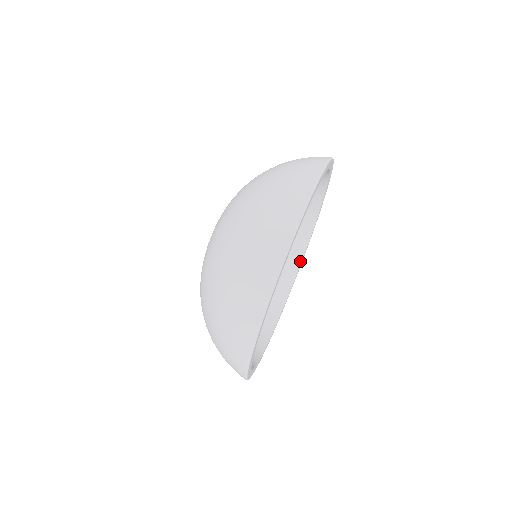
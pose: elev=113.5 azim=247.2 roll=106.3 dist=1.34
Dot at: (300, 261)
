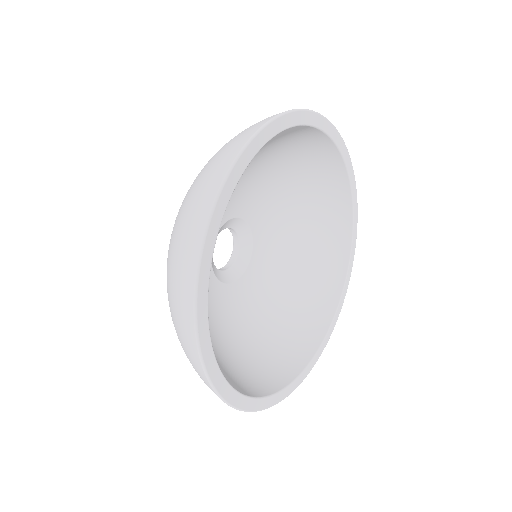
Dot at: (335, 307)
